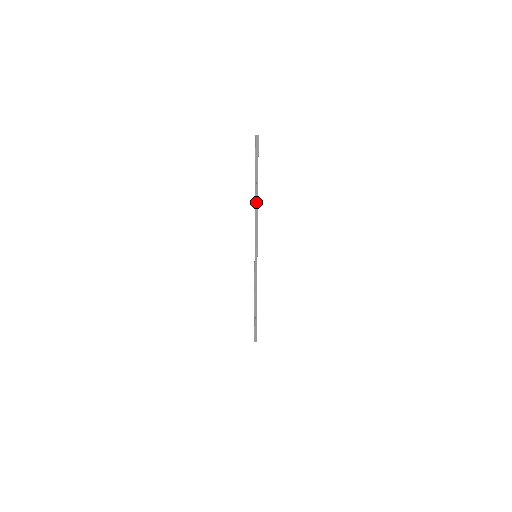
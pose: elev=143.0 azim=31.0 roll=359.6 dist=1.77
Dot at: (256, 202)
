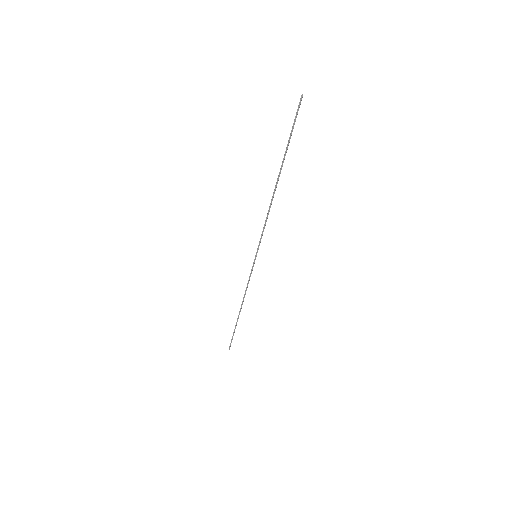
Dot at: (275, 189)
